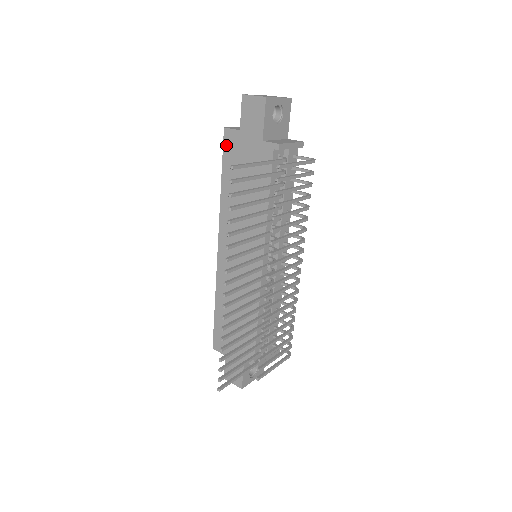
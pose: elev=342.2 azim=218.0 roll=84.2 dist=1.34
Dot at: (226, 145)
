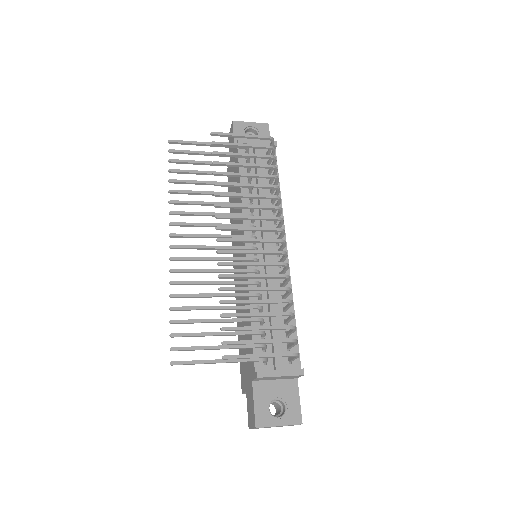
Dot at: (228, 180)
